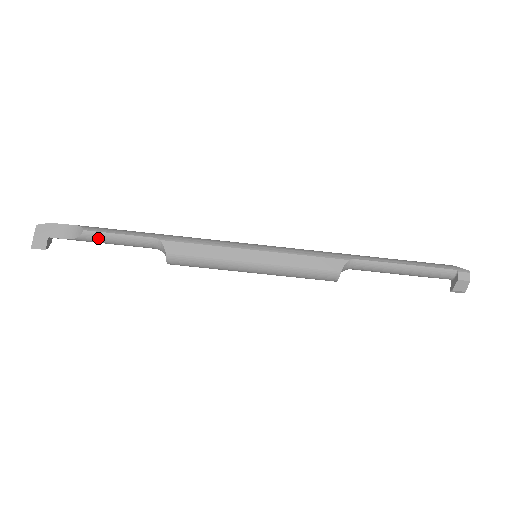
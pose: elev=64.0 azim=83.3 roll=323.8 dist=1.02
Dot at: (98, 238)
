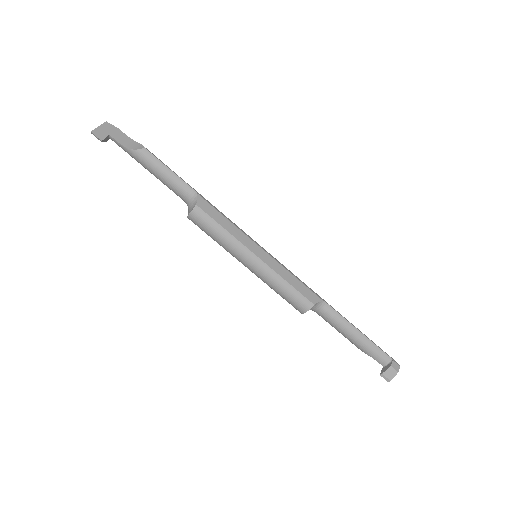
Dot at: (150, 161)
